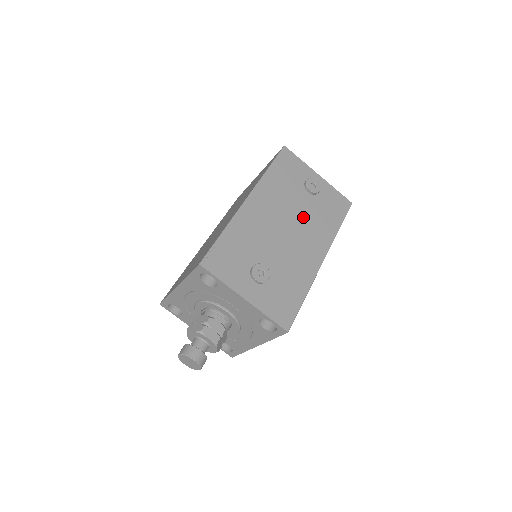
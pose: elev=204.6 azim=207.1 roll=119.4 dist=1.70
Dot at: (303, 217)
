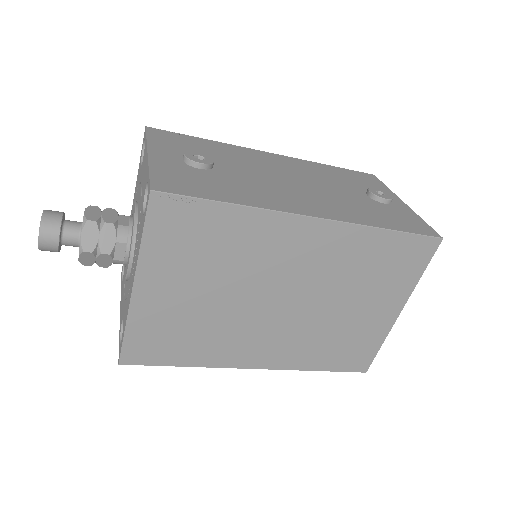
Dot at: (331, 193)
